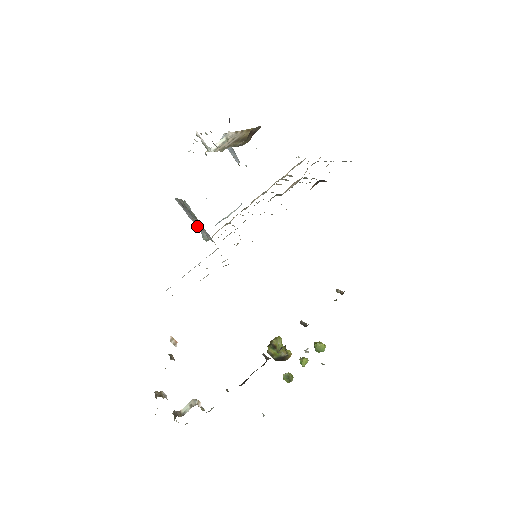
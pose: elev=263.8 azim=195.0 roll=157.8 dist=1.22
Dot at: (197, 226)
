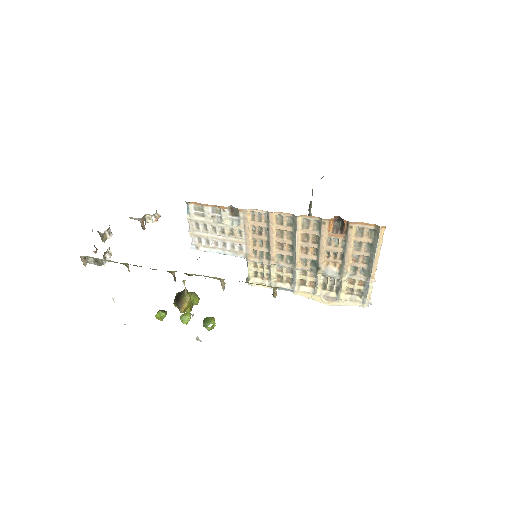
Dot at: occluded
